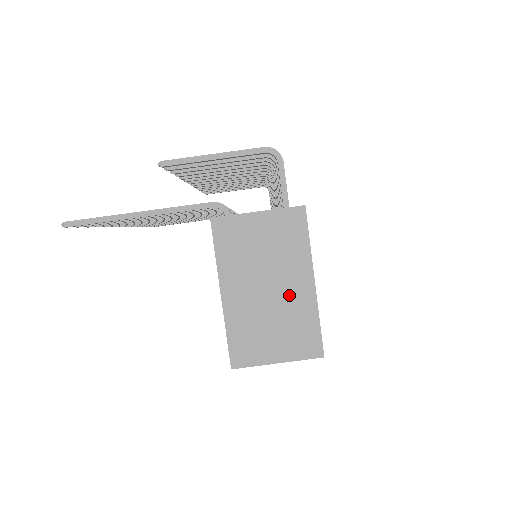
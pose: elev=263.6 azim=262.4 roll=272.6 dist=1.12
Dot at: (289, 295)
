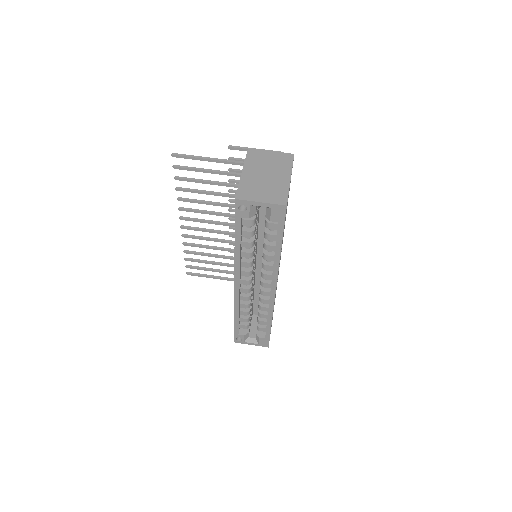
Dot at: (276, 180)
